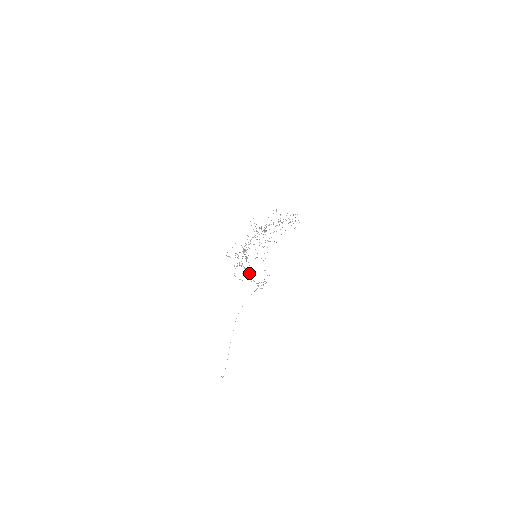
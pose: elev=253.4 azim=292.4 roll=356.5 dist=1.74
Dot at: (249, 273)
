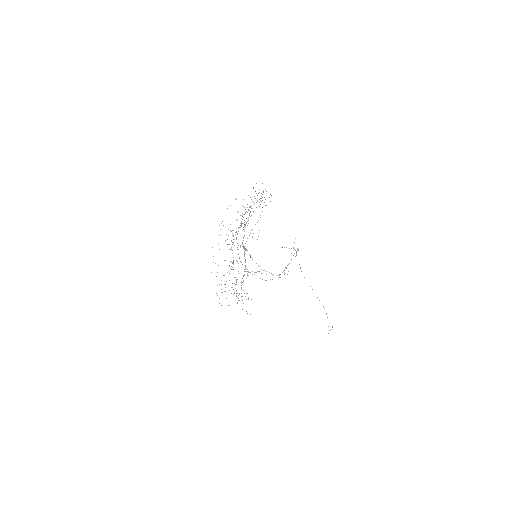
Dot at: occluded
